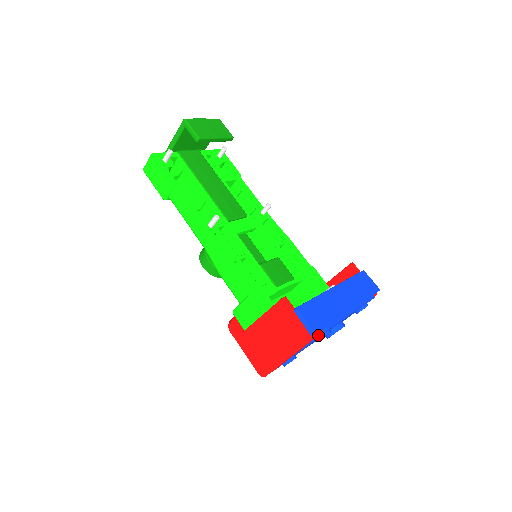
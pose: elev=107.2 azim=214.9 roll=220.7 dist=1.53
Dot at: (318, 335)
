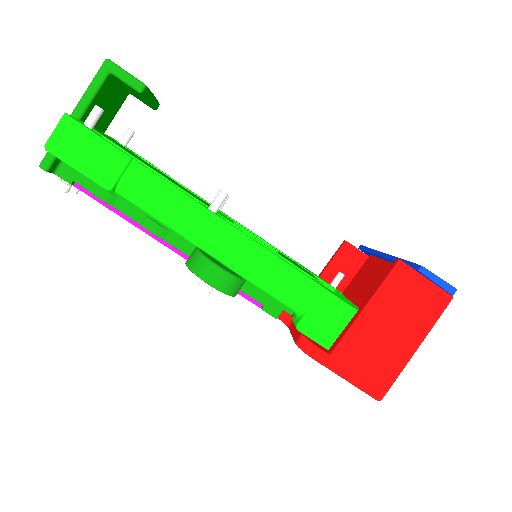
Dot at: occluded
